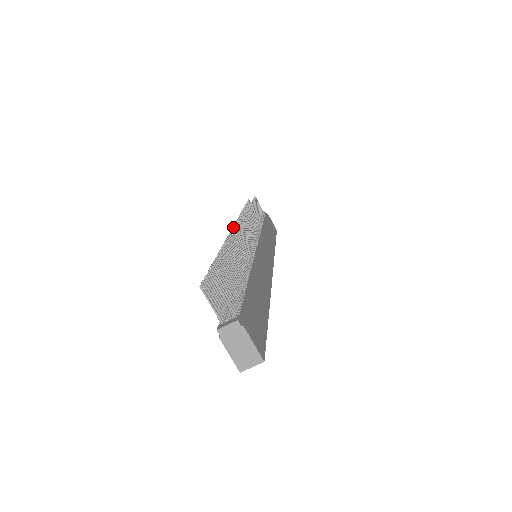
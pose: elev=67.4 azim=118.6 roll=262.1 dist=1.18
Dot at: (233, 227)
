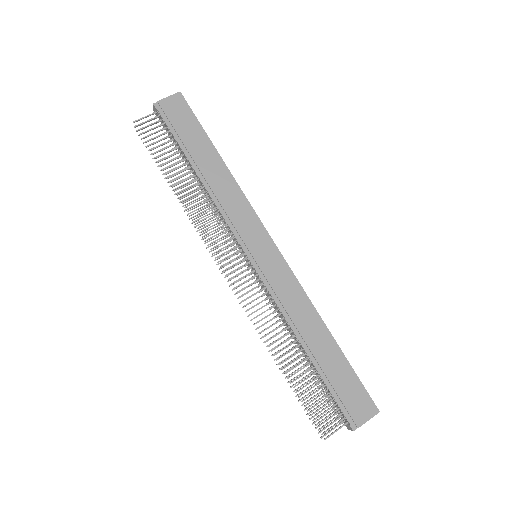
Dot at: occluded
